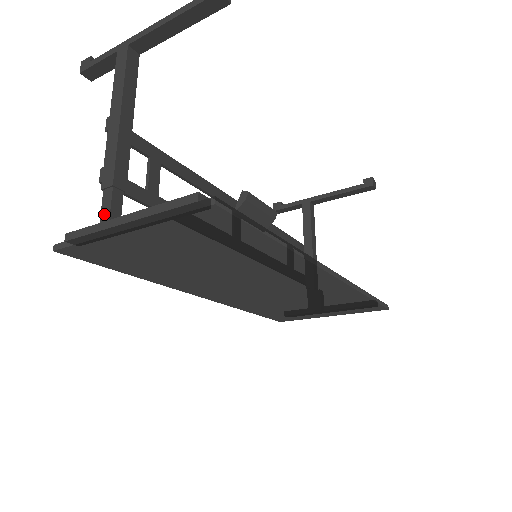
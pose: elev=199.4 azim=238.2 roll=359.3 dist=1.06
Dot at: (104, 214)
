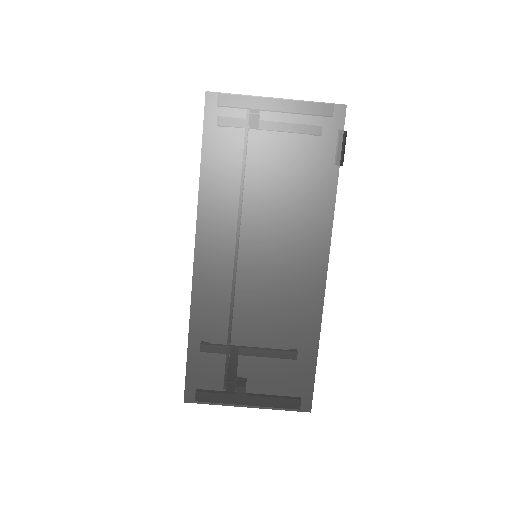
Dot at: occluded
